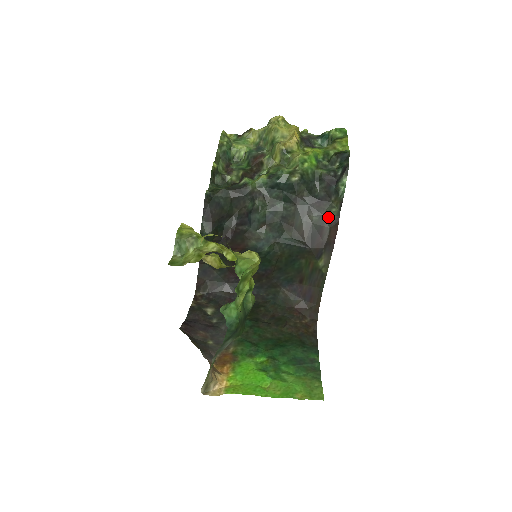
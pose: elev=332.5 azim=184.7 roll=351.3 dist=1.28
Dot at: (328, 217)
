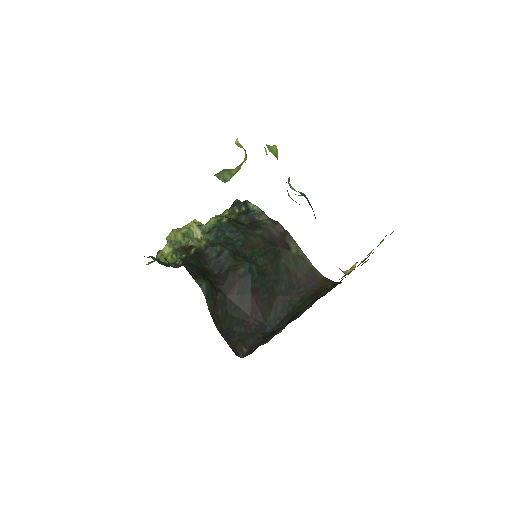
Dot at: (266, 225)
